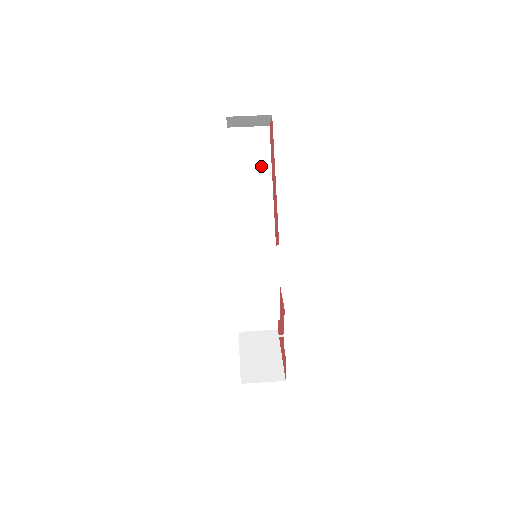
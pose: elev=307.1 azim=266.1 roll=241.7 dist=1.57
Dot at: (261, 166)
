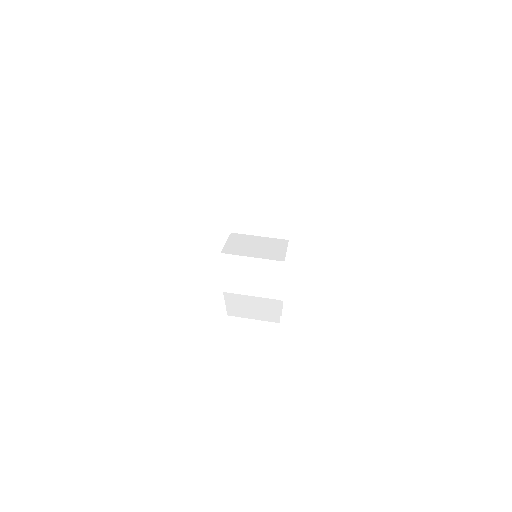
Dot at: (286, 123)
